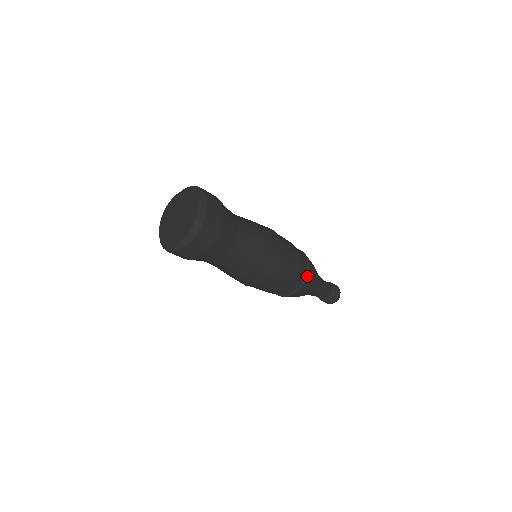
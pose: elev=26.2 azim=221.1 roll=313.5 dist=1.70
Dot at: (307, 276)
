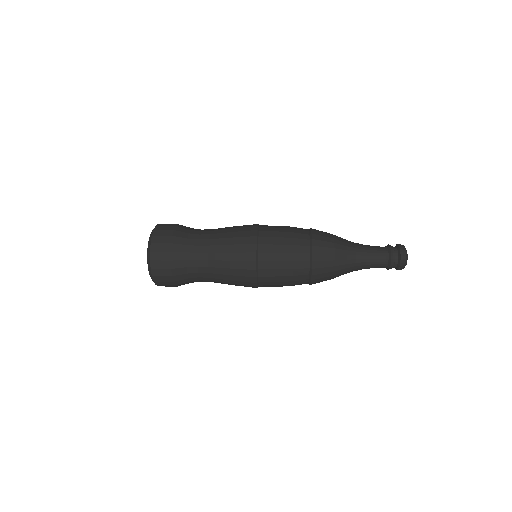
Dot at: (312, 250)
